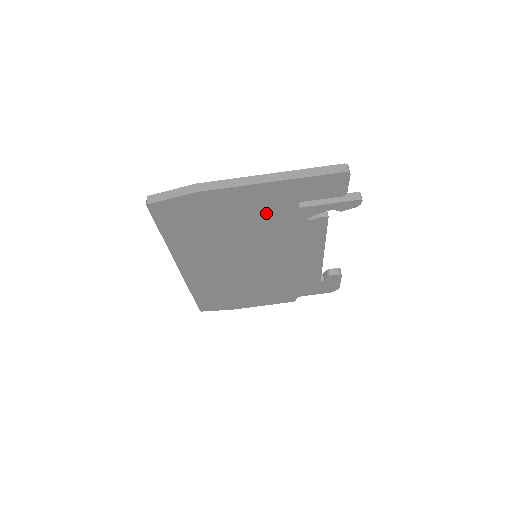
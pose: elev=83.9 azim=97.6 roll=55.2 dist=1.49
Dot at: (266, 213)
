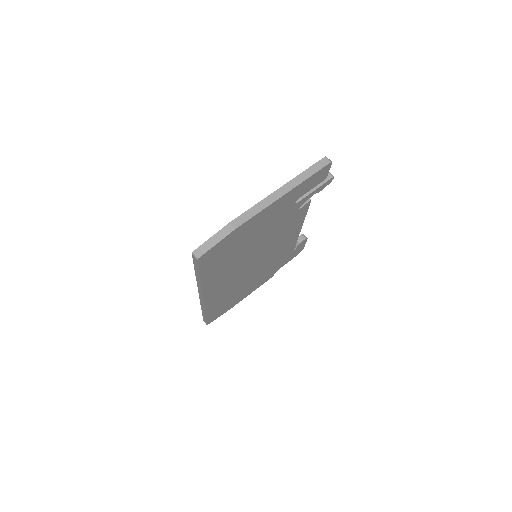
Dot at: (275, 219)
